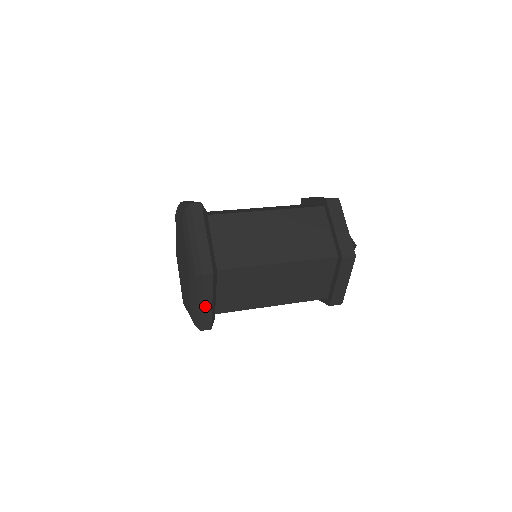
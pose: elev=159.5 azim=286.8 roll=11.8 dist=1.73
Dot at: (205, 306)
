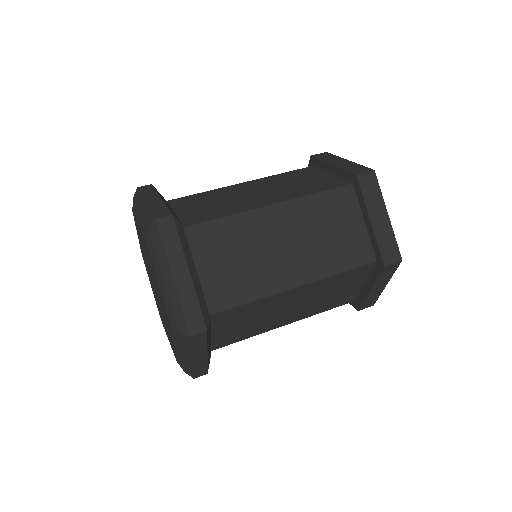
Dot at: occluded
